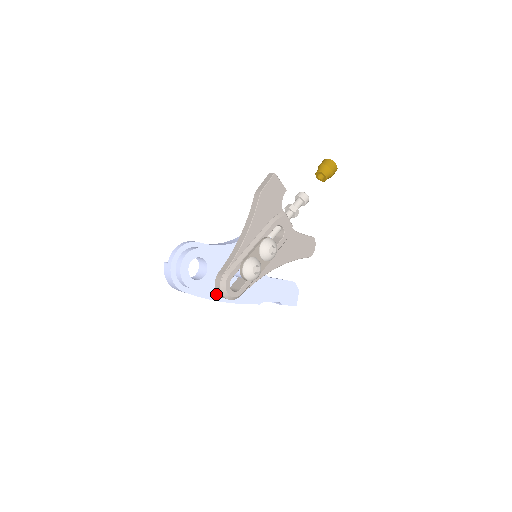
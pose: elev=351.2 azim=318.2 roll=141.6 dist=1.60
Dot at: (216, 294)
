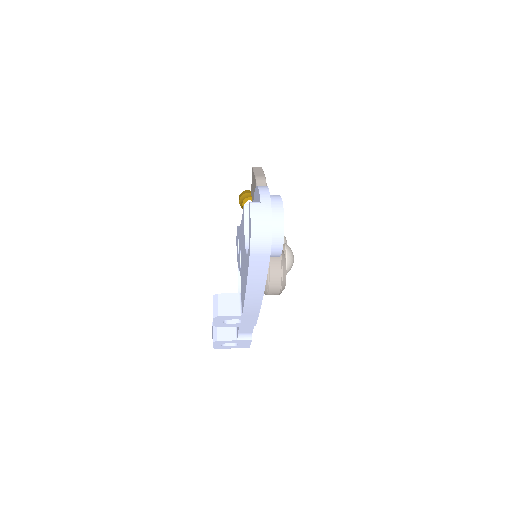
Dot at: occluded
